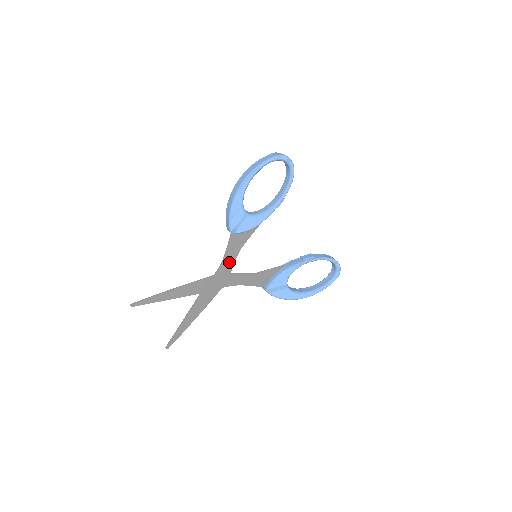
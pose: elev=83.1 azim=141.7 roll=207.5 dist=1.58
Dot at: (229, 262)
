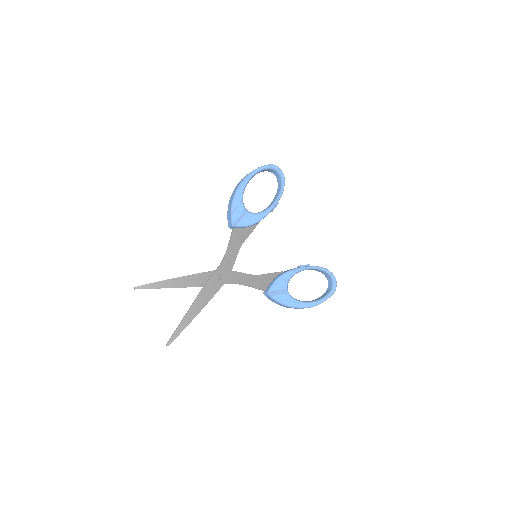
Dot at: (231, 256)
